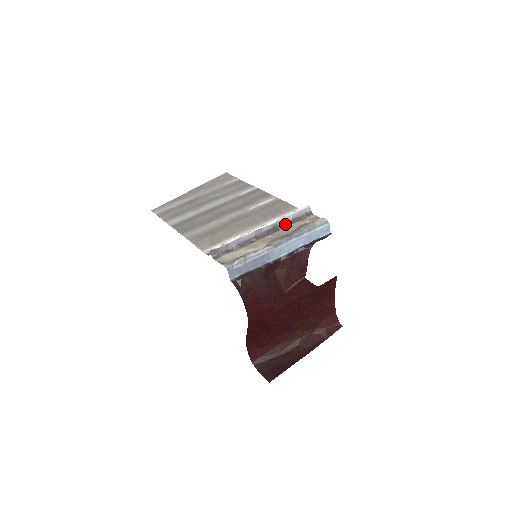
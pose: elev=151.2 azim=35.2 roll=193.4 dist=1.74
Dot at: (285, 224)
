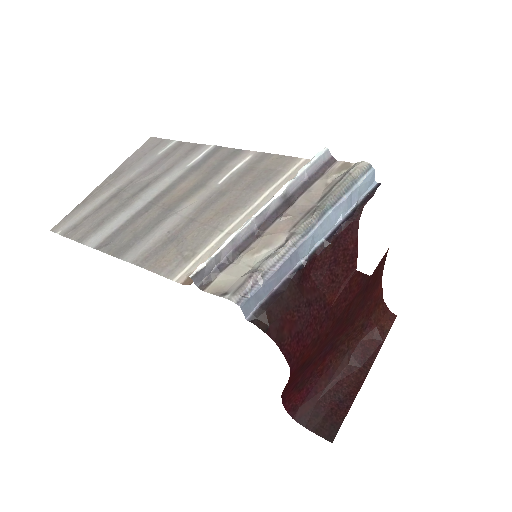
Dot at: (299, 190)
